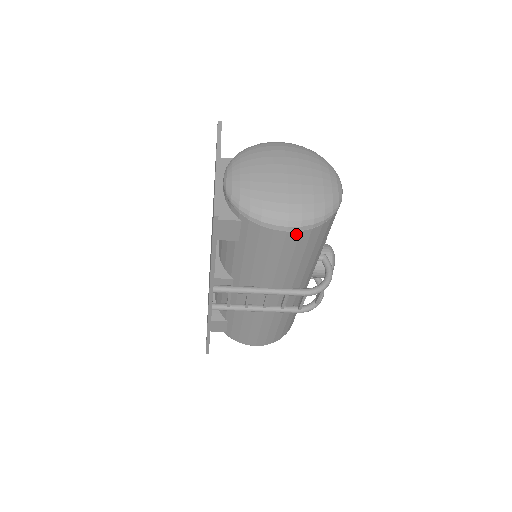
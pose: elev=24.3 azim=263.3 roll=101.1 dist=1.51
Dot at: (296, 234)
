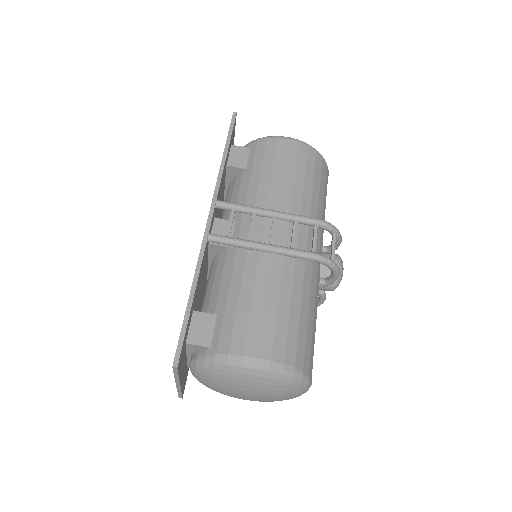
Dot at: (296, 144)
